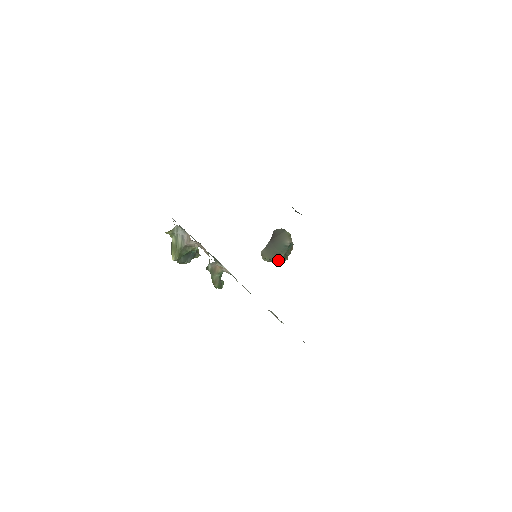
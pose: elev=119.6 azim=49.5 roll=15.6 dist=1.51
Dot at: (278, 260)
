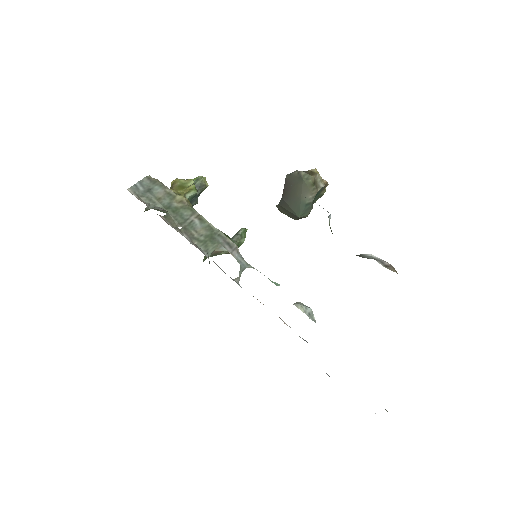
Dot at: occluded
